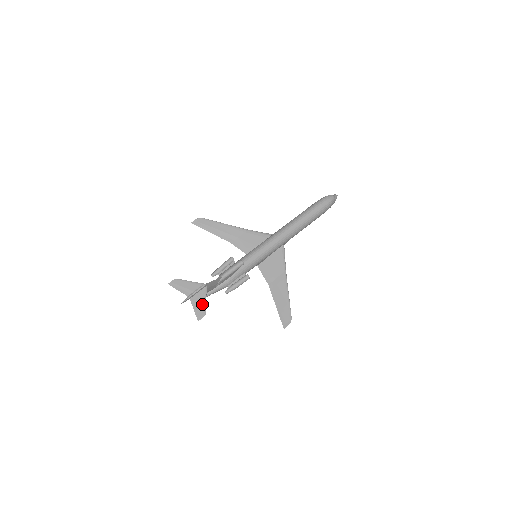
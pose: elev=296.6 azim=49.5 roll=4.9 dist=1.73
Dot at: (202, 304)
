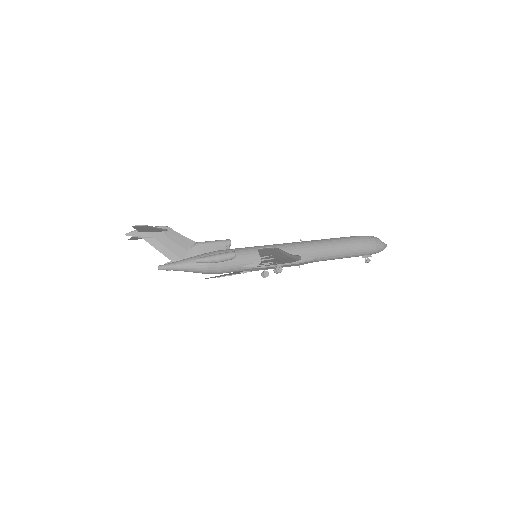
Dot at: (149, 227)
